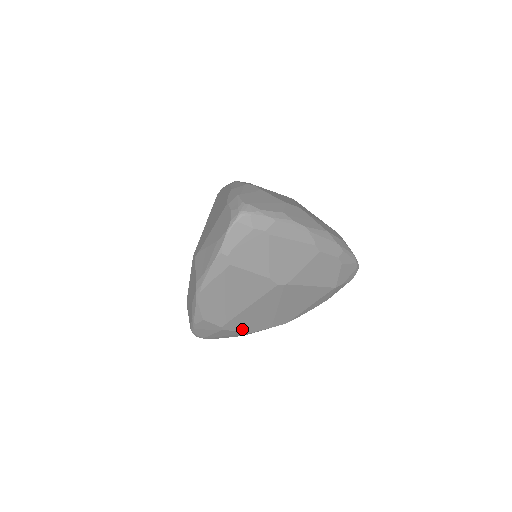
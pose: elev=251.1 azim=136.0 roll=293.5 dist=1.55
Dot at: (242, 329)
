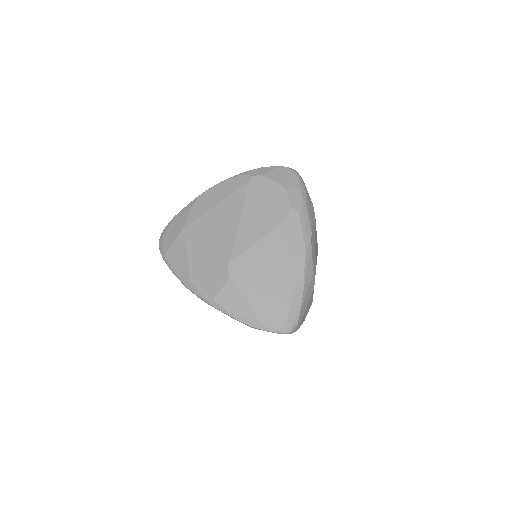
Dot at: occluded
